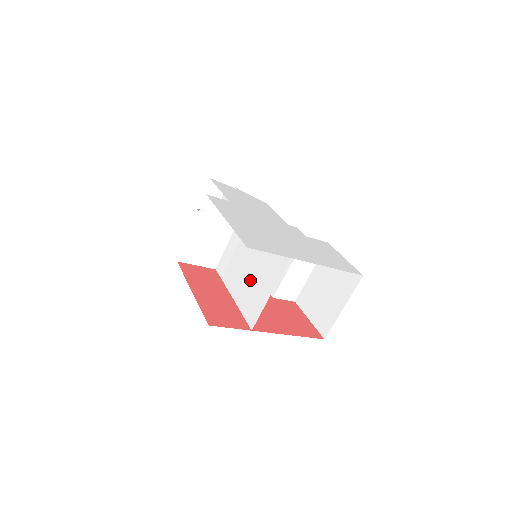
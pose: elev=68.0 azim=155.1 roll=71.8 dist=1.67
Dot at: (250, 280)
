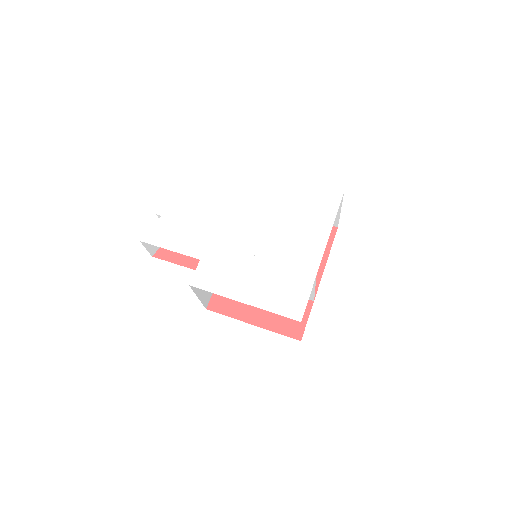
Dot at: occluded
